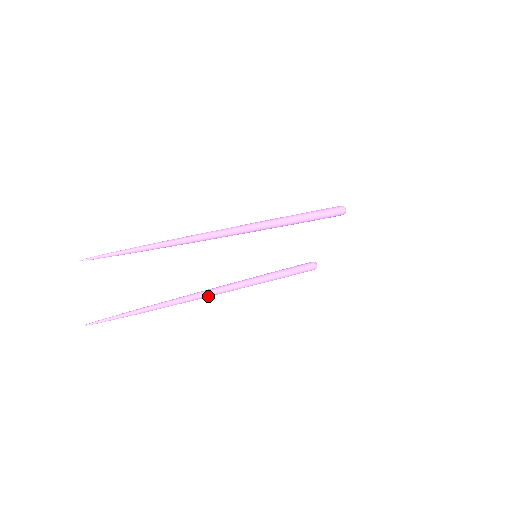
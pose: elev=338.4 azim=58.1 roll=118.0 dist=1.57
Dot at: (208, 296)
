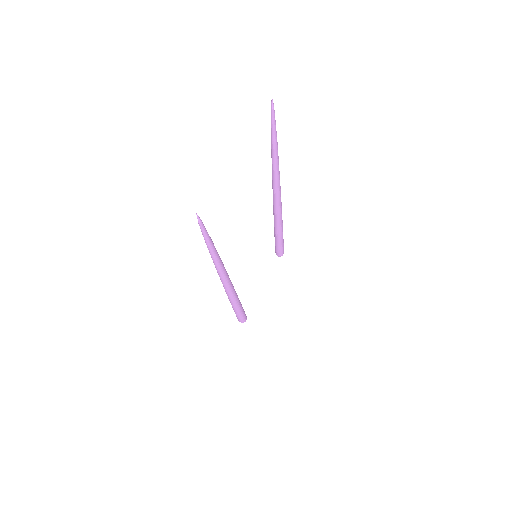
Dot at: (229, 283)
